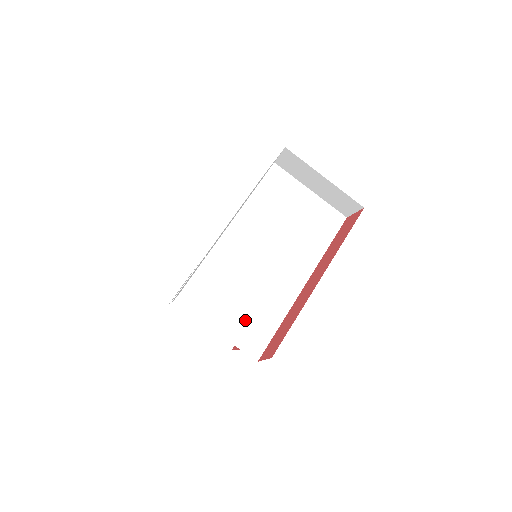
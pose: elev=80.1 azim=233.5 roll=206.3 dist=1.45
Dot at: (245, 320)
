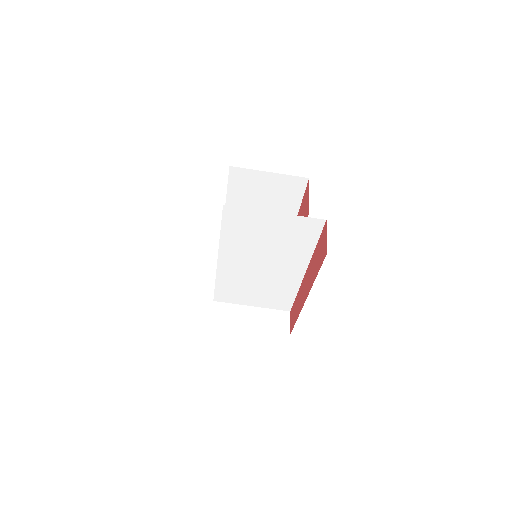
Dot at: (268, 298)
